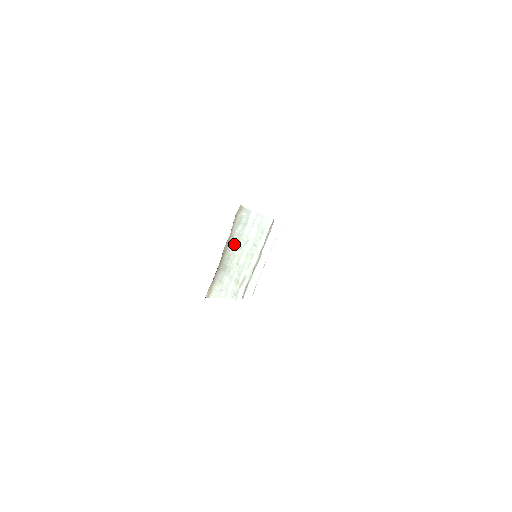
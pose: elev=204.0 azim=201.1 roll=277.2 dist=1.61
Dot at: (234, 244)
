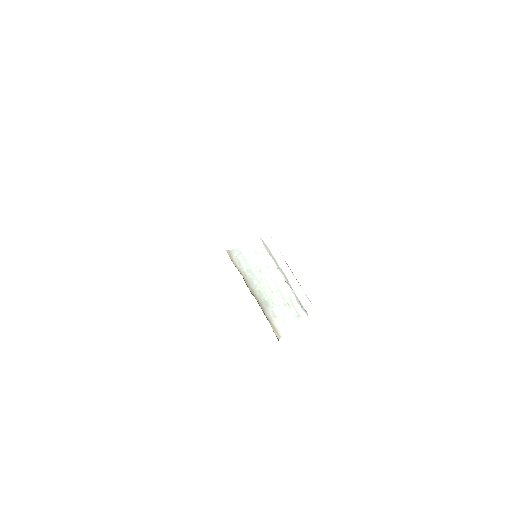
Dot at: (253, 280)
